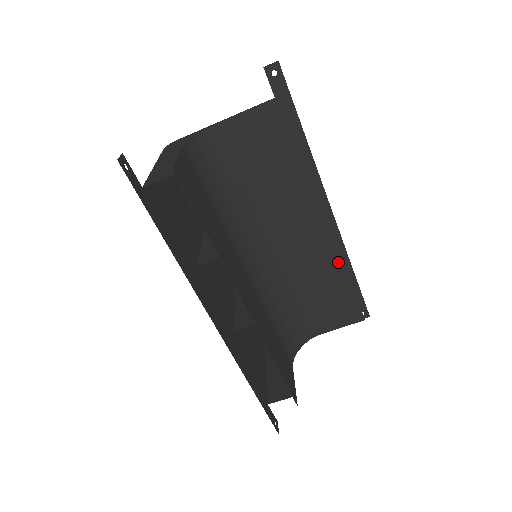
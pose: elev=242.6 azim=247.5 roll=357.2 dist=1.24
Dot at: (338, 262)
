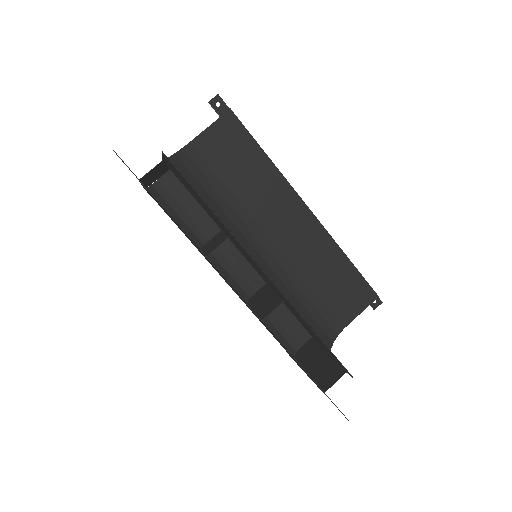
Dot at: (331, 243)
